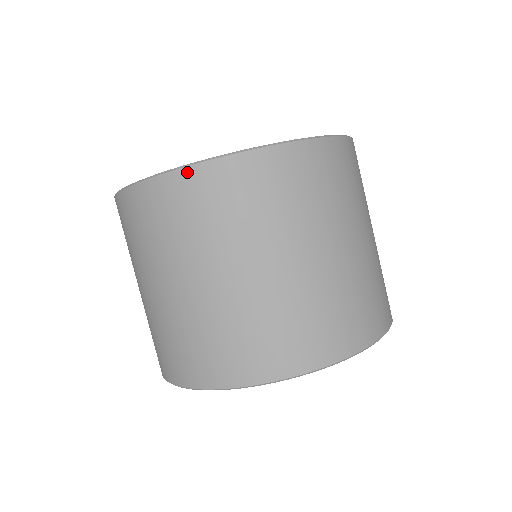
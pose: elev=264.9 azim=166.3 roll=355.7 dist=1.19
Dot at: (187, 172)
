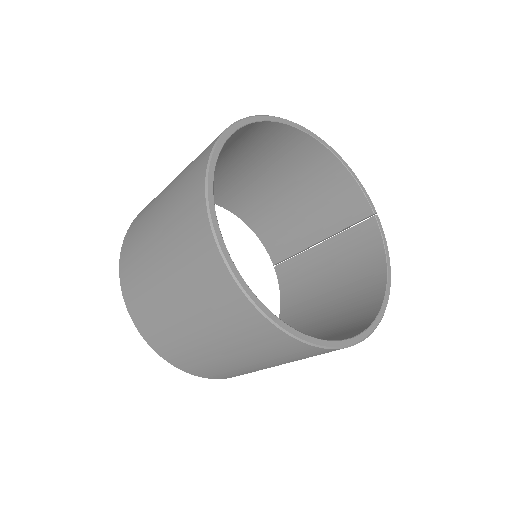
Dot at: (326, 350)
